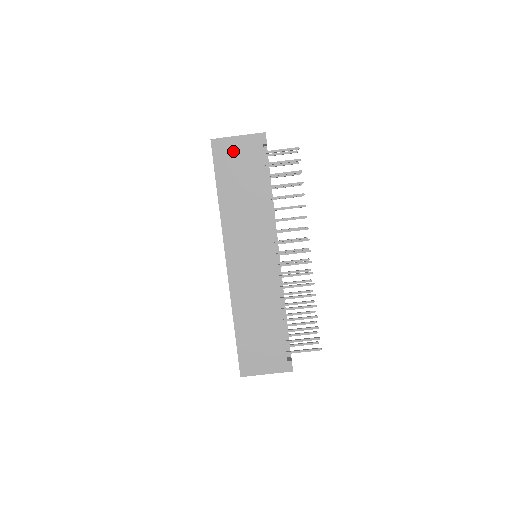
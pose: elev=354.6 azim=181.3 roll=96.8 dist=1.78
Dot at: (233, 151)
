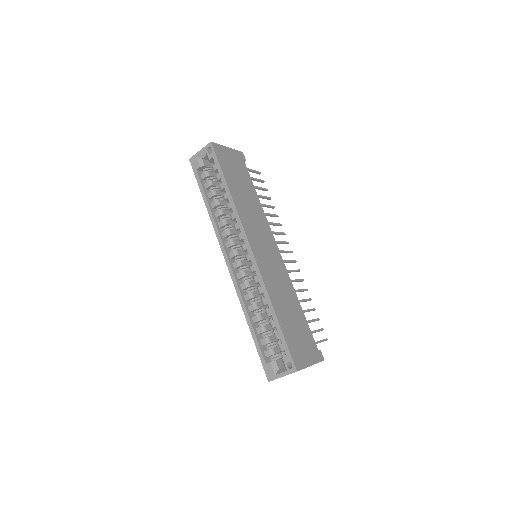
Dot at: (228, 157)
